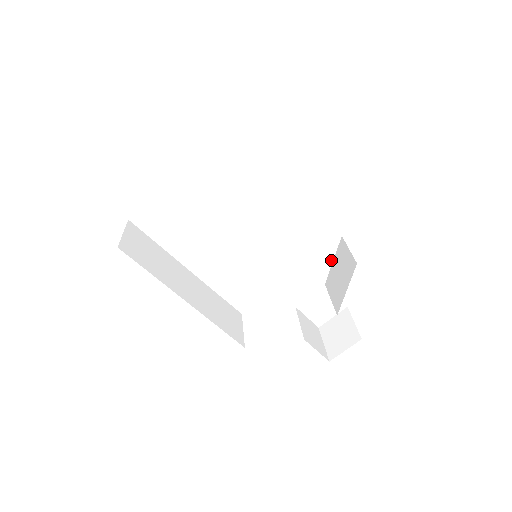
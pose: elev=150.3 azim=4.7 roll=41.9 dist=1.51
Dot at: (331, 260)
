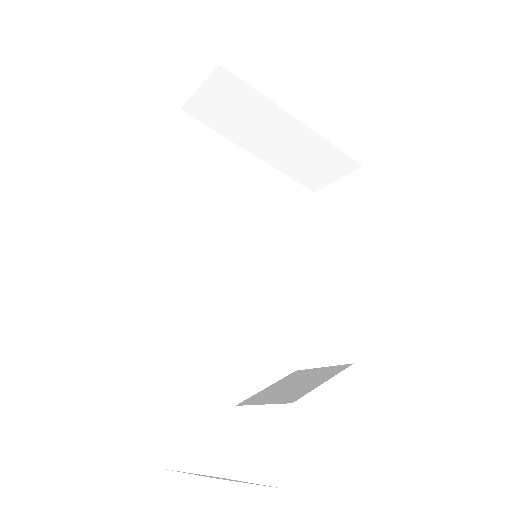
Dot at: (267, 384)
